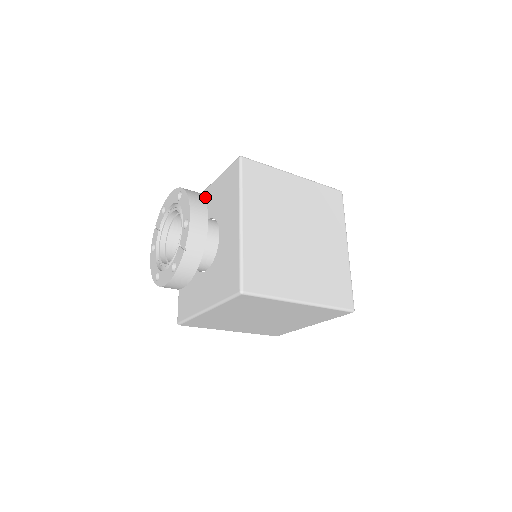
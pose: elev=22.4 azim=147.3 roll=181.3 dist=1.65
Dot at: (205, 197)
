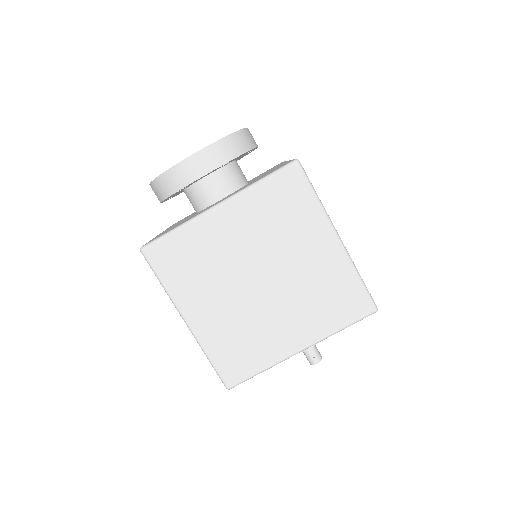
Dot at: occluded
